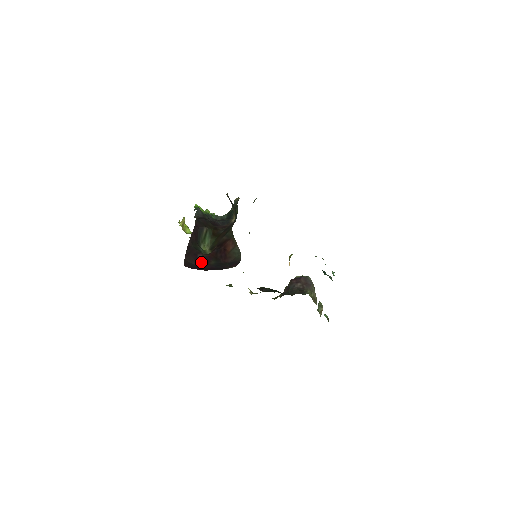
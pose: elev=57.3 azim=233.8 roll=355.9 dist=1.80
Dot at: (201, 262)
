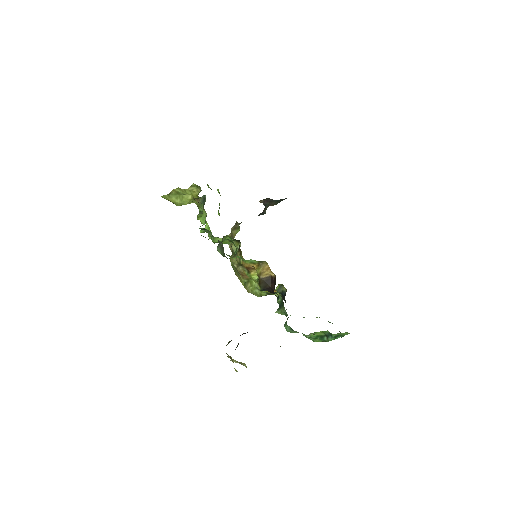
Dot at: occluded
